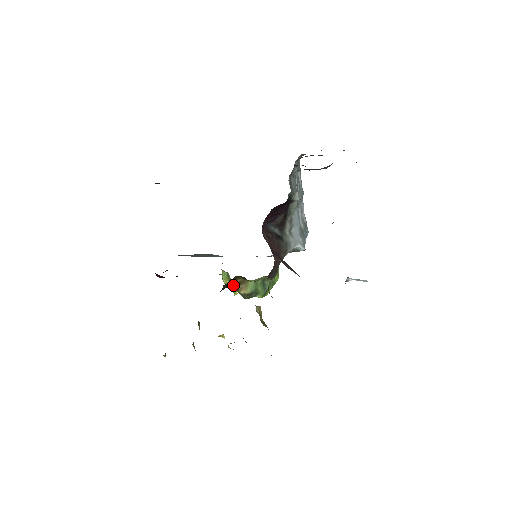
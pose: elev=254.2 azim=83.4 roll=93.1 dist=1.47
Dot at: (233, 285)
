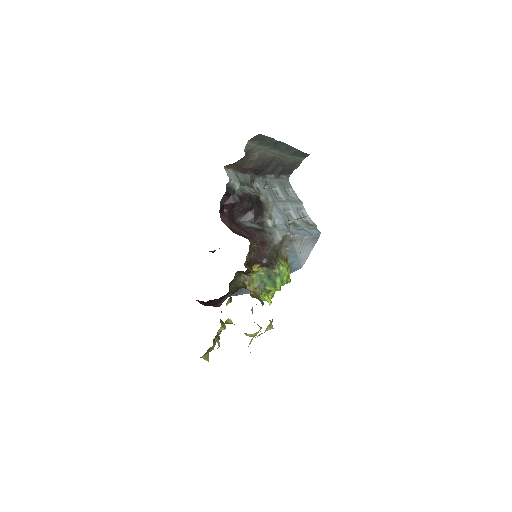
Dot at: (242, 284)
